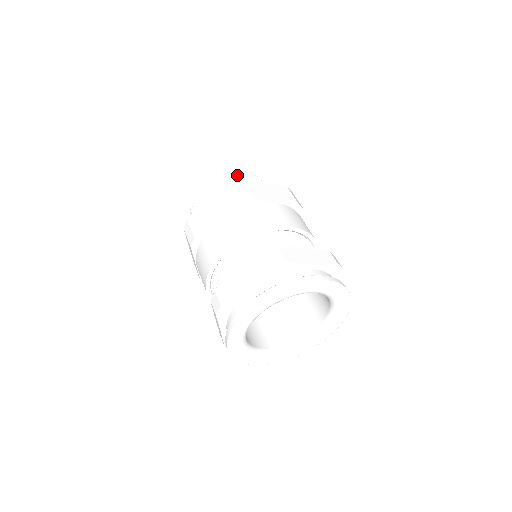
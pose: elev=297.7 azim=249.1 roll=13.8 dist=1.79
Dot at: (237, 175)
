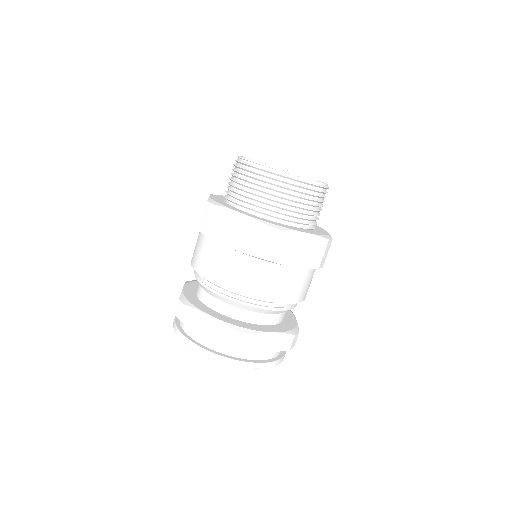
Dot at: (297, 190)
